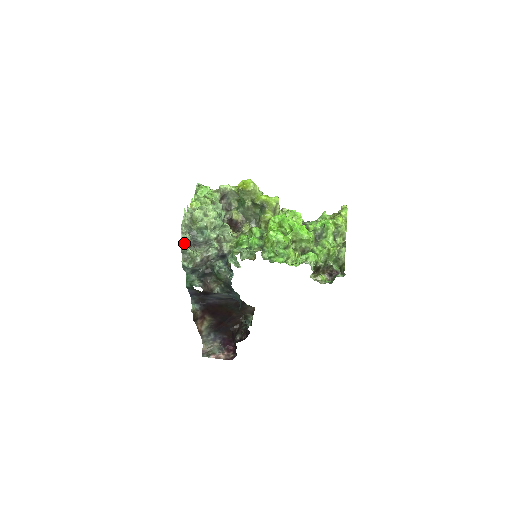
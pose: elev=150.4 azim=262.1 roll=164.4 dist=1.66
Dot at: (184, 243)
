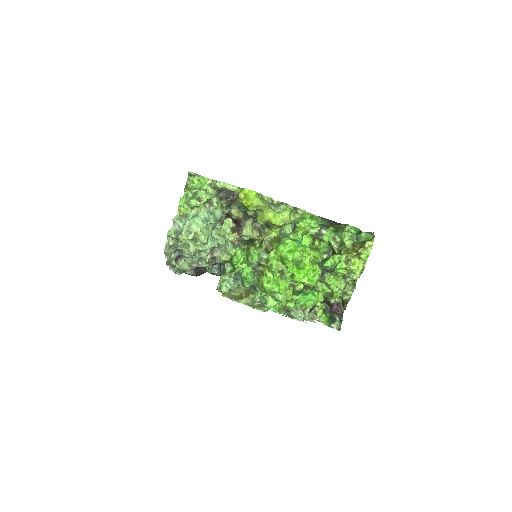
Dot at: (170, 261)
